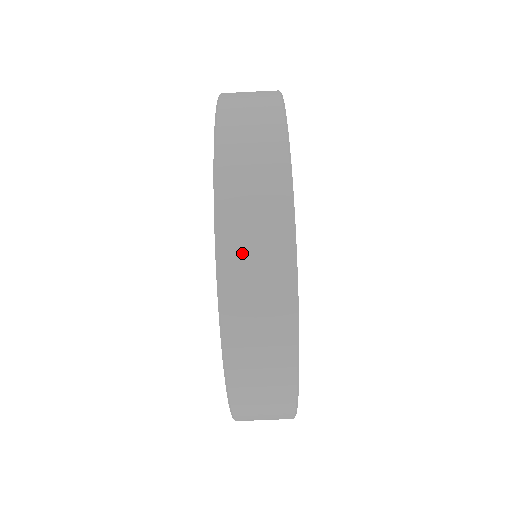
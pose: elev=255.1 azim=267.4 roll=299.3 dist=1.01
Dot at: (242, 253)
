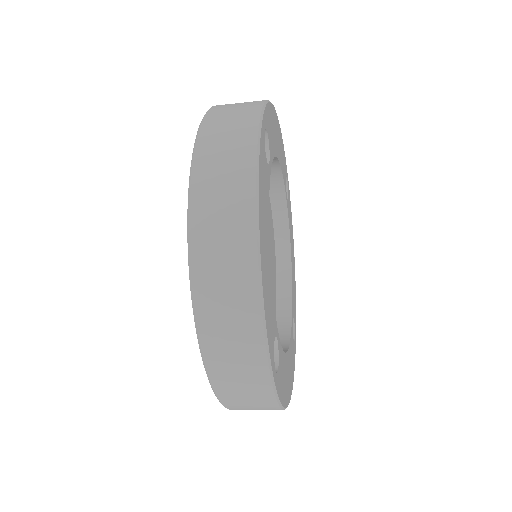
Dot at: (239, 403)
